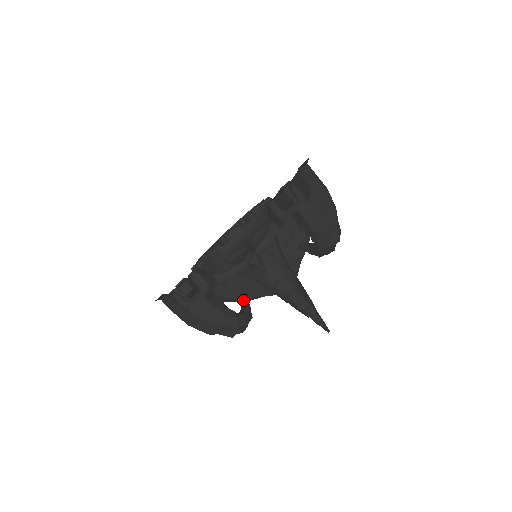
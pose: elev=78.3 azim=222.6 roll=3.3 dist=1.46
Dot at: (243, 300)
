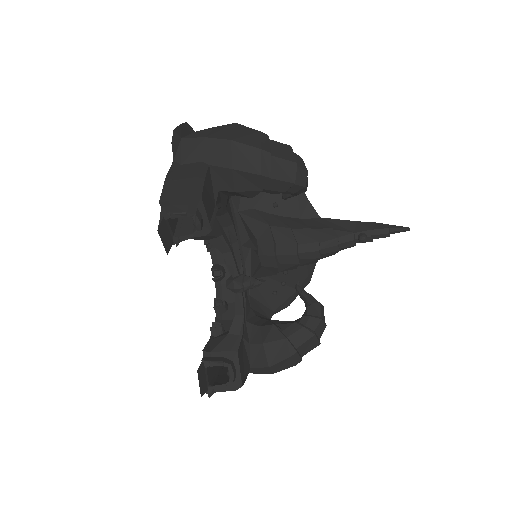
Dot at: (298, 294)
